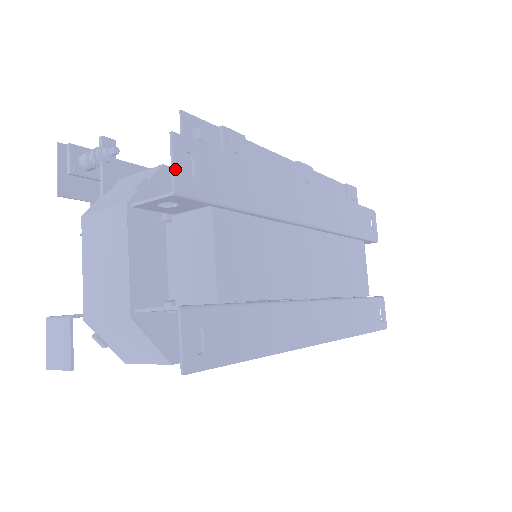
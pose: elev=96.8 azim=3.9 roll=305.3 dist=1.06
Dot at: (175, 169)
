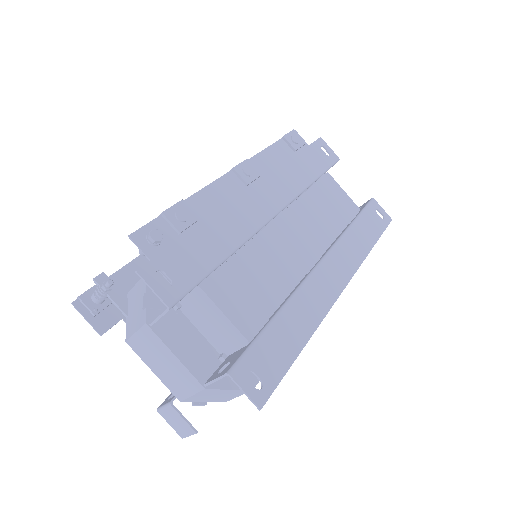
Dot at: (158, 293)
